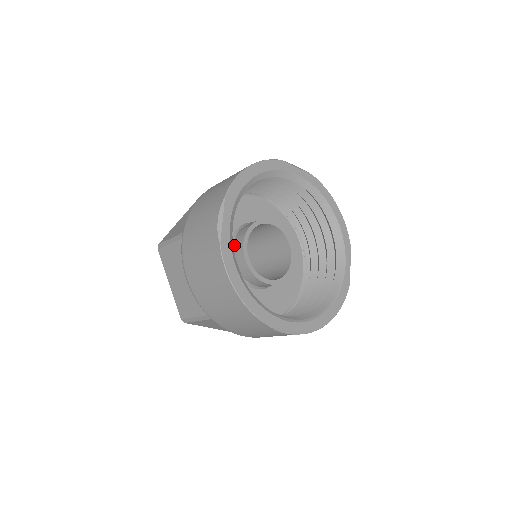
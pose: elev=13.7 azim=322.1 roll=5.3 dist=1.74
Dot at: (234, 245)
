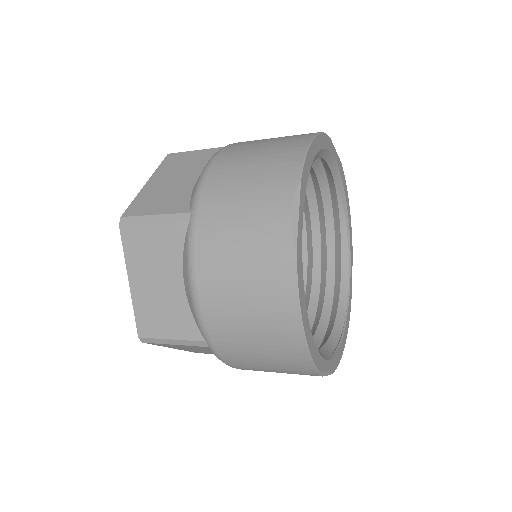
Dot at: occluded
